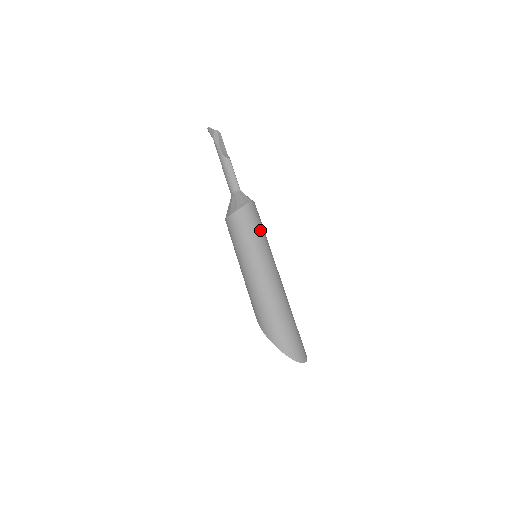
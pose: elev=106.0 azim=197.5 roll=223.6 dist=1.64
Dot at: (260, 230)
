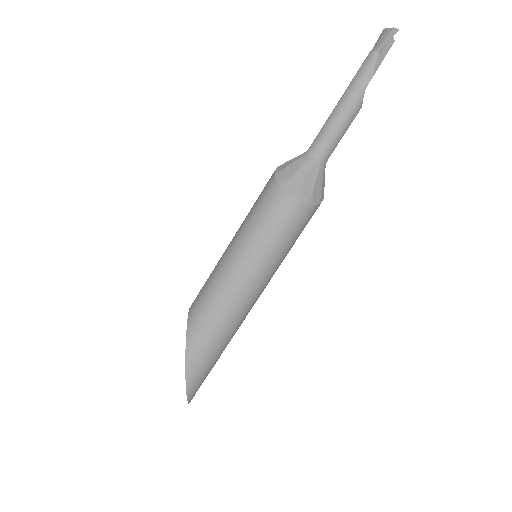
Dot at: occluded
